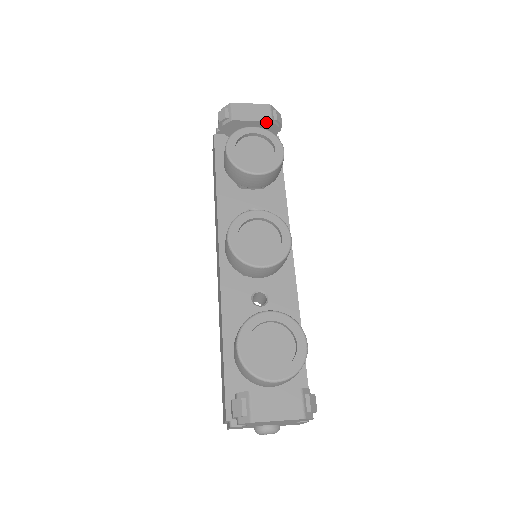
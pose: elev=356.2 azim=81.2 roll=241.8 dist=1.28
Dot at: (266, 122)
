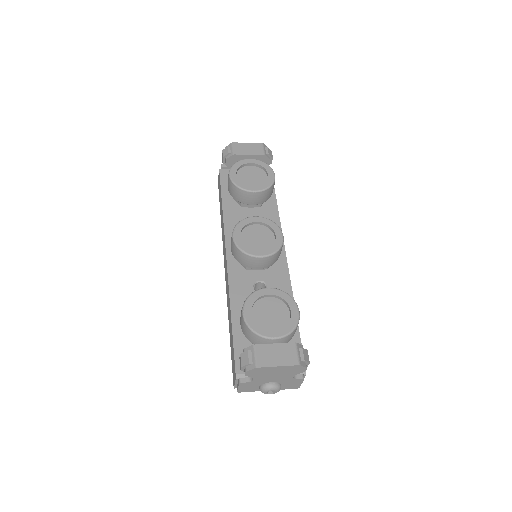
Dot at: (260, 155)
